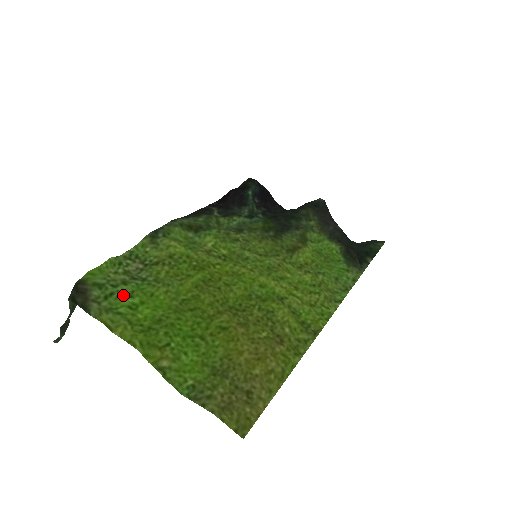
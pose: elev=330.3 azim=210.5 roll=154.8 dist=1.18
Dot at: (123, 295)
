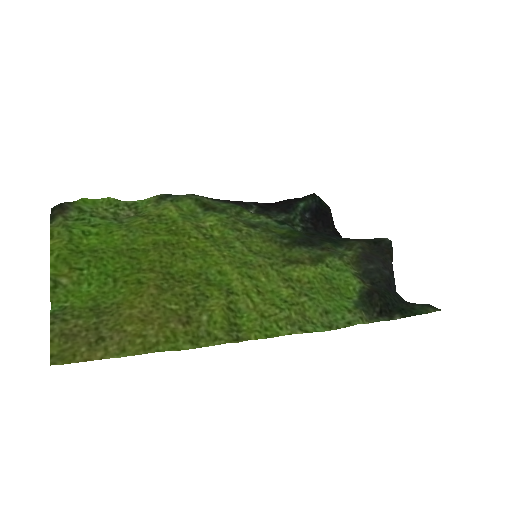
Dot at: (90, 223)
